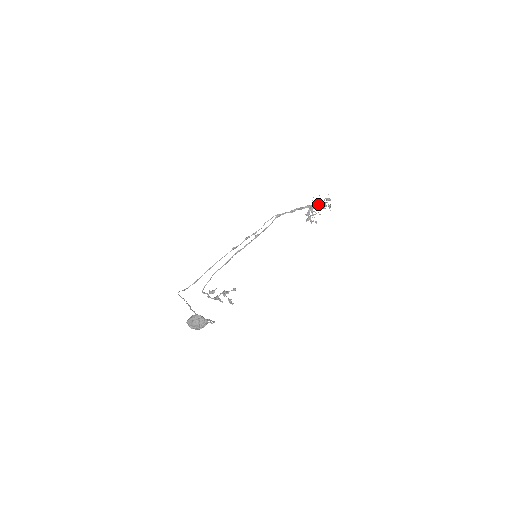
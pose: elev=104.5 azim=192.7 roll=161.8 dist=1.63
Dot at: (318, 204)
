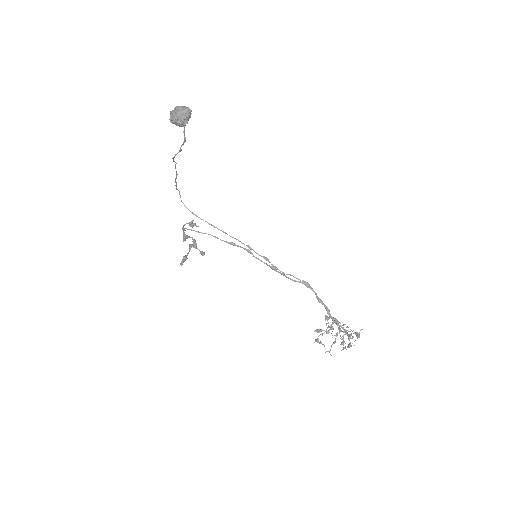
Dot at: occluded
